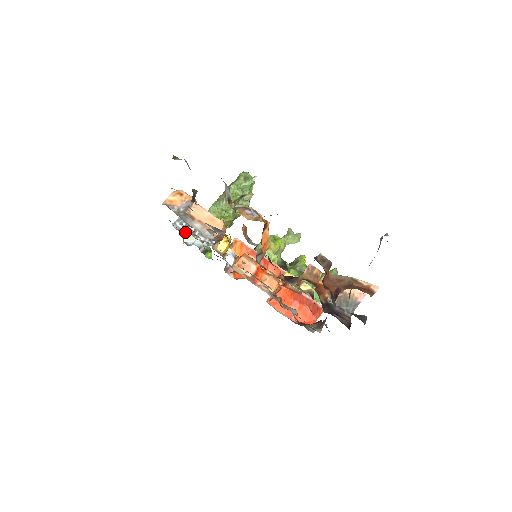
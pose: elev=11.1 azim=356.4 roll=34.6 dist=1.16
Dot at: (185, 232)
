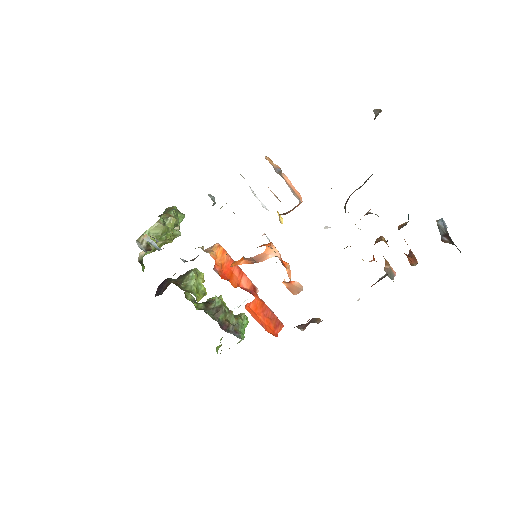
Dot at: occluded
